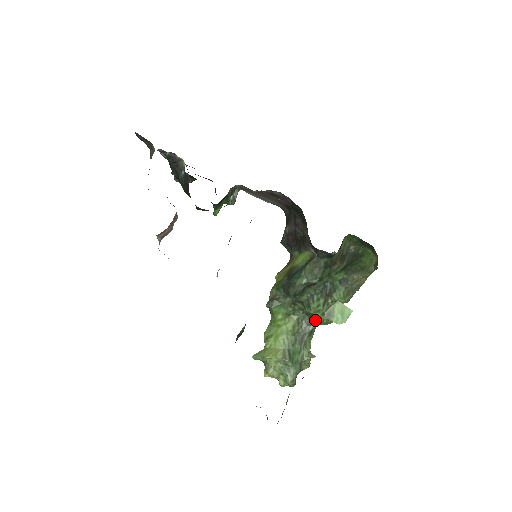
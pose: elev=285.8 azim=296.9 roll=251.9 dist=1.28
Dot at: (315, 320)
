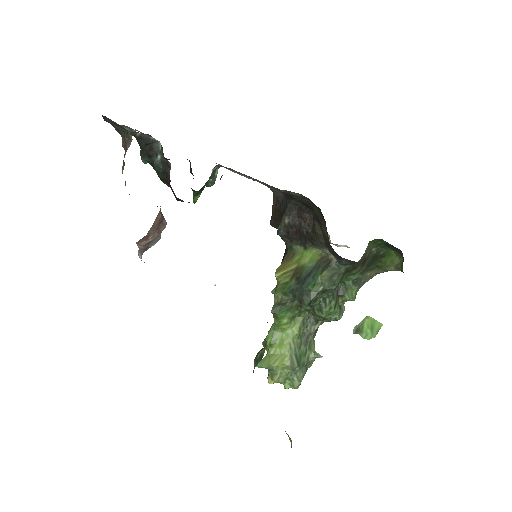
Dot at: (322, 320)
